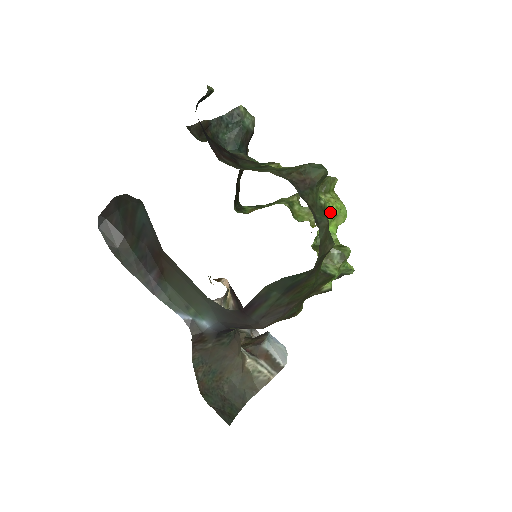
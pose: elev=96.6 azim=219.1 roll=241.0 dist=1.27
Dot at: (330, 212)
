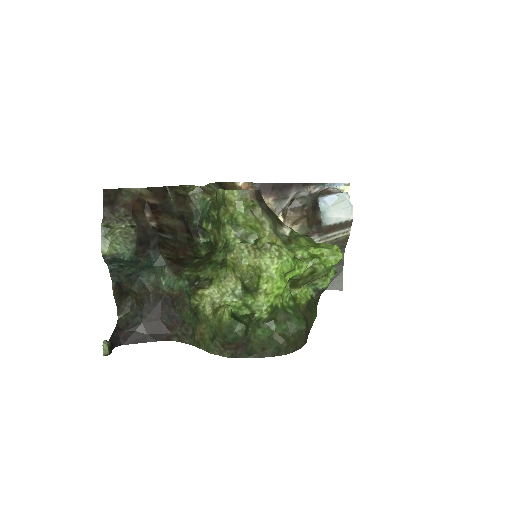
Dot at: (277, 296)
